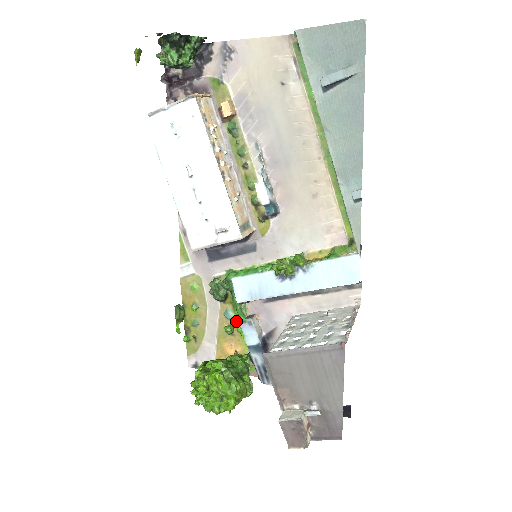
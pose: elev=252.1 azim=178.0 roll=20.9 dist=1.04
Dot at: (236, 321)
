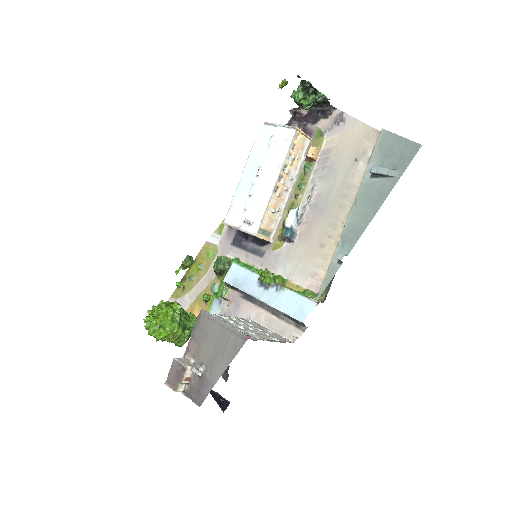
Dot at: (214, 294)
